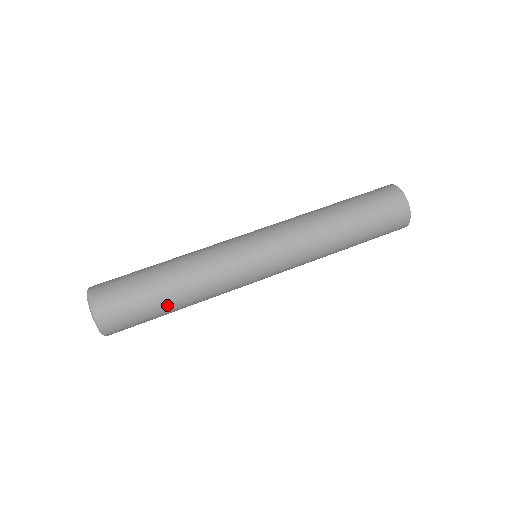
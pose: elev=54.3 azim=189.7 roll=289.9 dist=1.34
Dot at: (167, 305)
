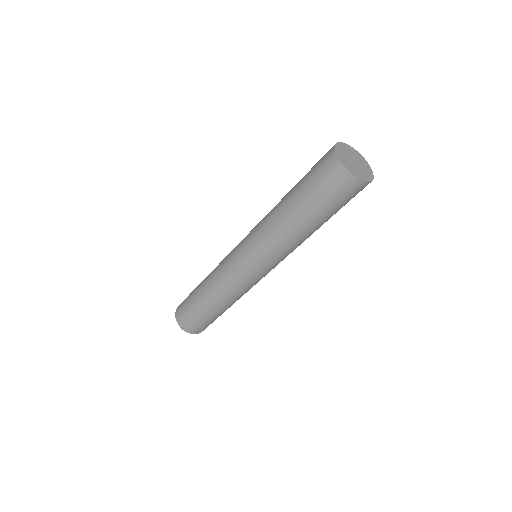
Dot at: (217, 313)
